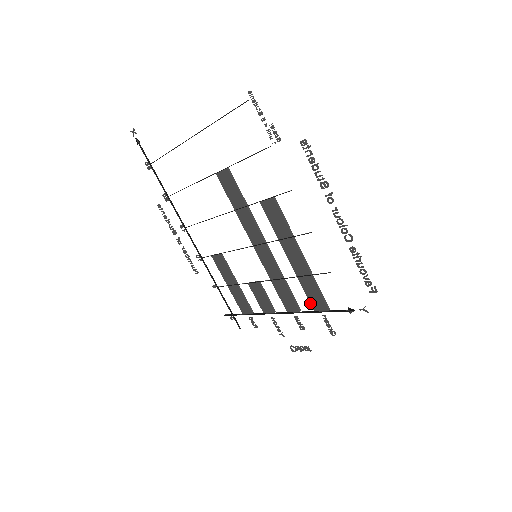
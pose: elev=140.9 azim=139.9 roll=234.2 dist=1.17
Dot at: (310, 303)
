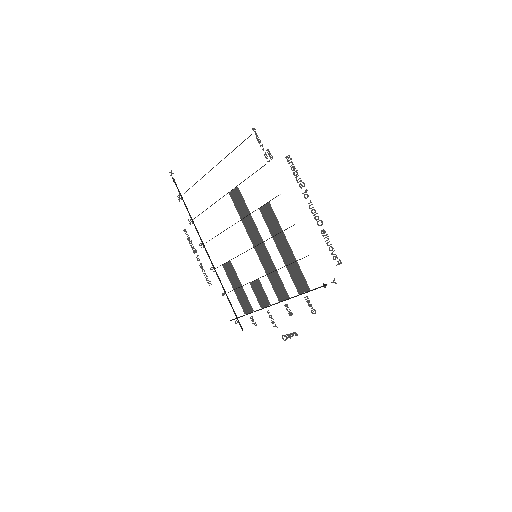
Dot at: (296, 288)
